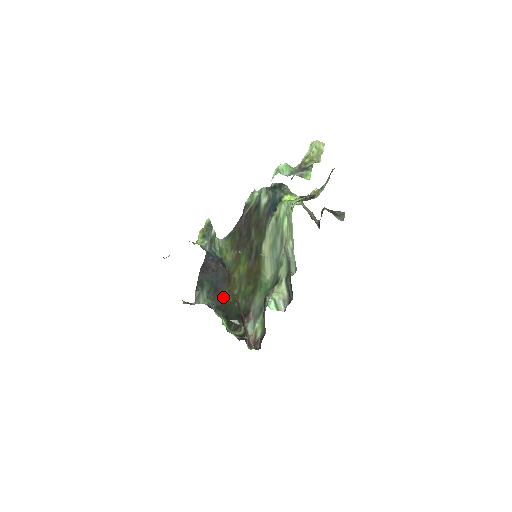
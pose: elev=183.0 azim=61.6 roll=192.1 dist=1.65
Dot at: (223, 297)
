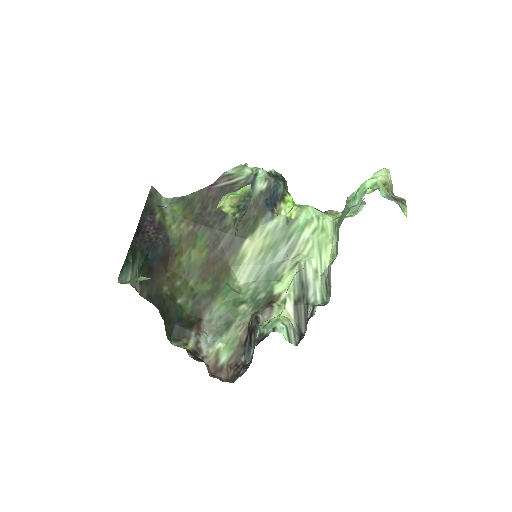
Dot at: (159, 284)
